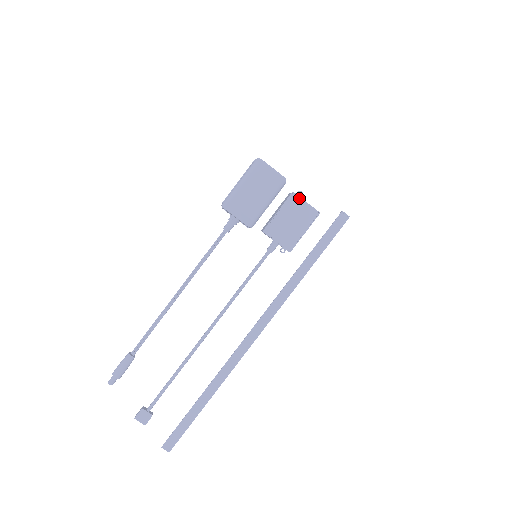
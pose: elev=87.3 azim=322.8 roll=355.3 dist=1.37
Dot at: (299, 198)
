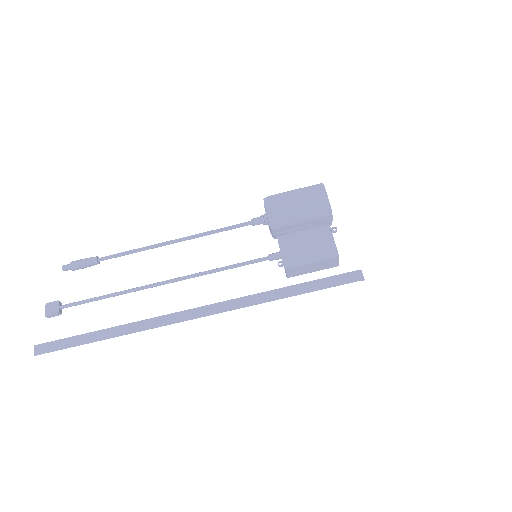
Dot at: (330, 232)
